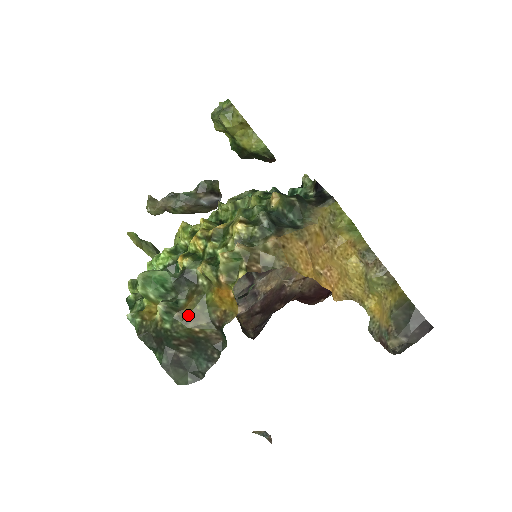
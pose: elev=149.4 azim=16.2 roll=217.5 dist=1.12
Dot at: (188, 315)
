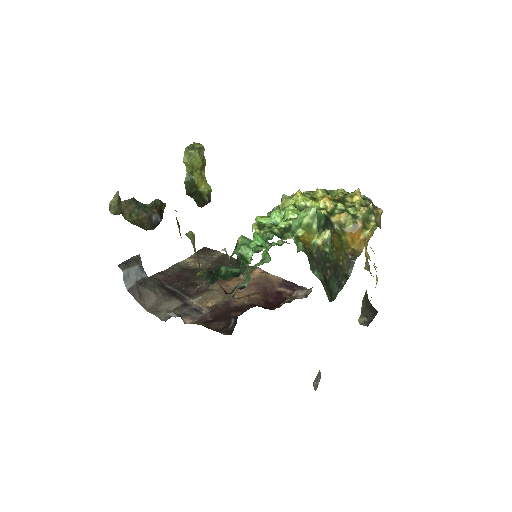
Dot at: (337, 245)
